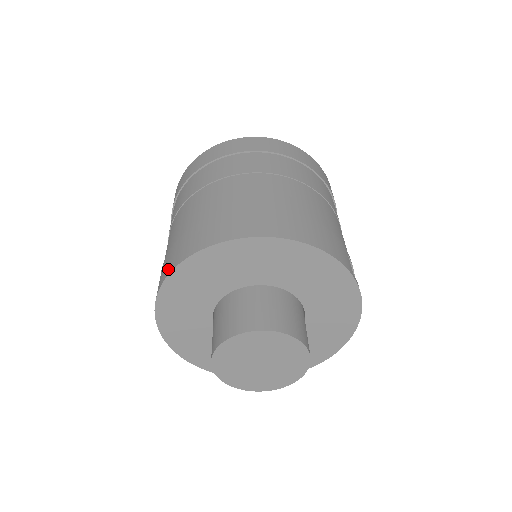
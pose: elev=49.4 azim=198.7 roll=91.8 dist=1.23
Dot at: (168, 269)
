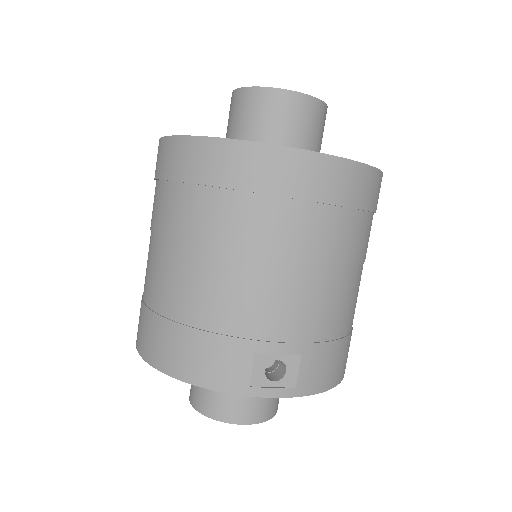
Dot at: occluded
